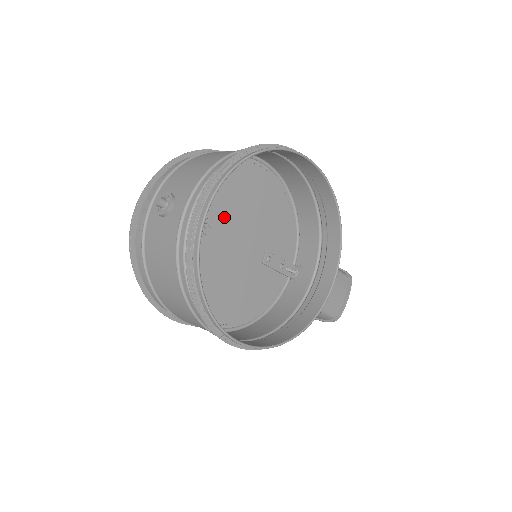
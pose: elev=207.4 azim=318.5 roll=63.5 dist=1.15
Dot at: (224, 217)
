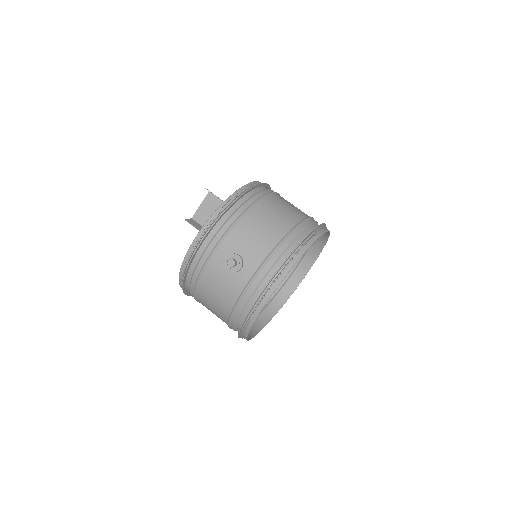
Dot at: occluded
